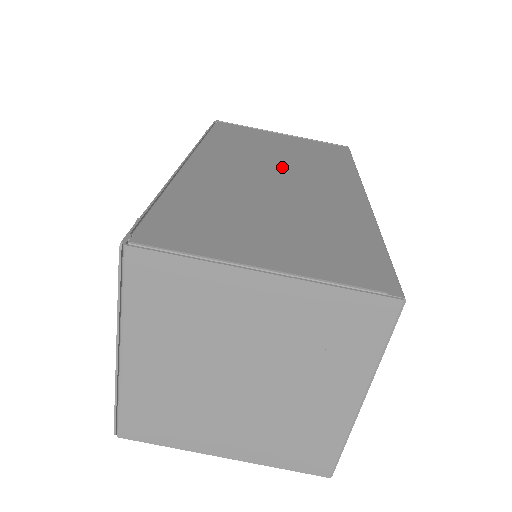
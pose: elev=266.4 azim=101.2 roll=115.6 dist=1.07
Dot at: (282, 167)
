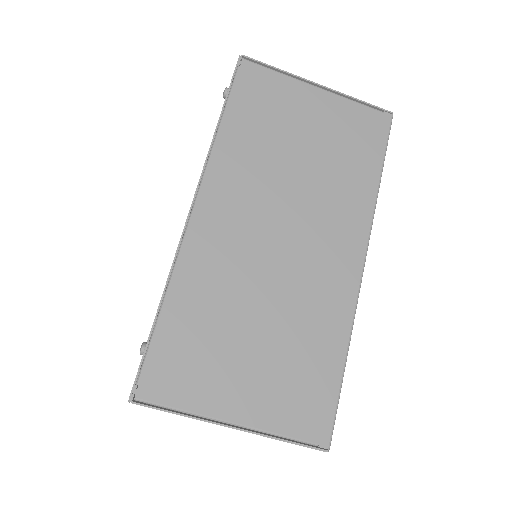
Dot at: (293, 205)
